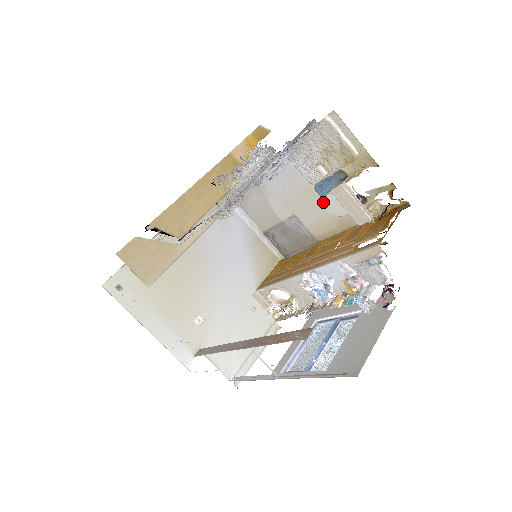
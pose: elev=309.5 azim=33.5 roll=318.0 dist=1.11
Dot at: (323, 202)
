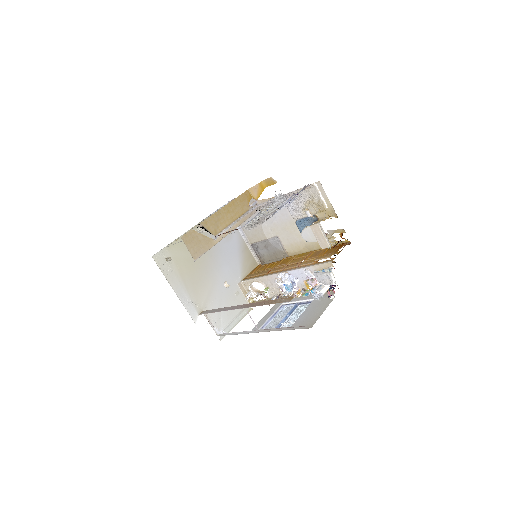
Dot at: (302, 232)
